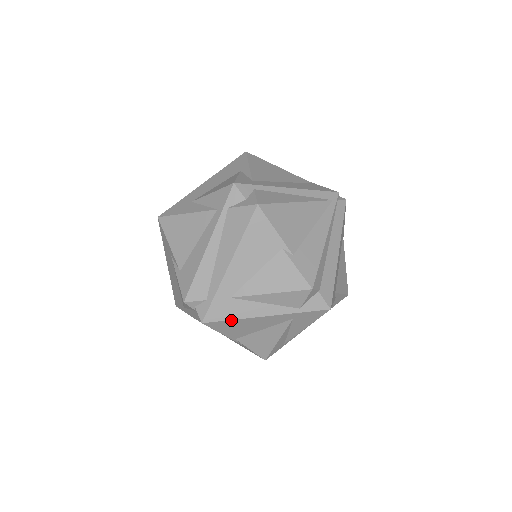
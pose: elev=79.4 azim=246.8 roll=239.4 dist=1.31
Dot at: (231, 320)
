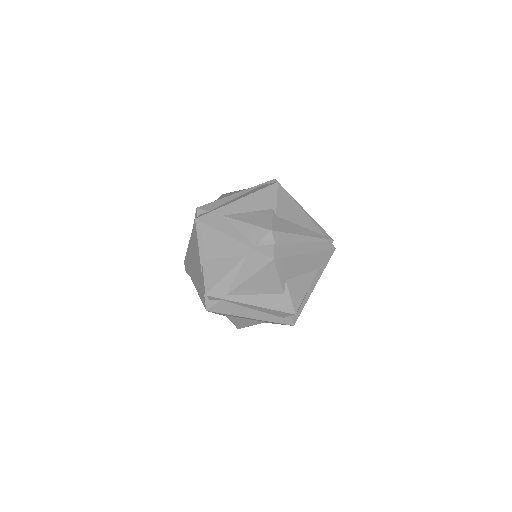
Dot at: (212, 228)
